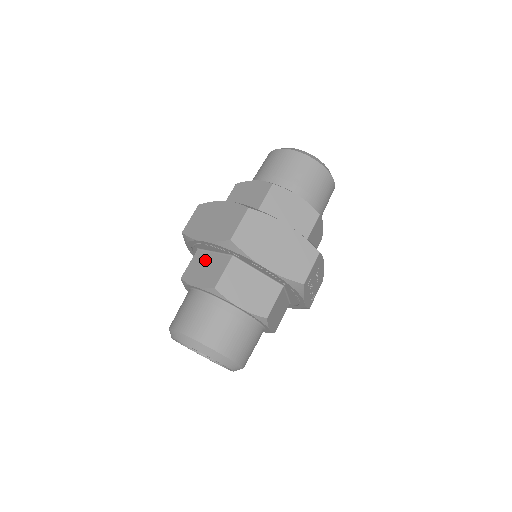
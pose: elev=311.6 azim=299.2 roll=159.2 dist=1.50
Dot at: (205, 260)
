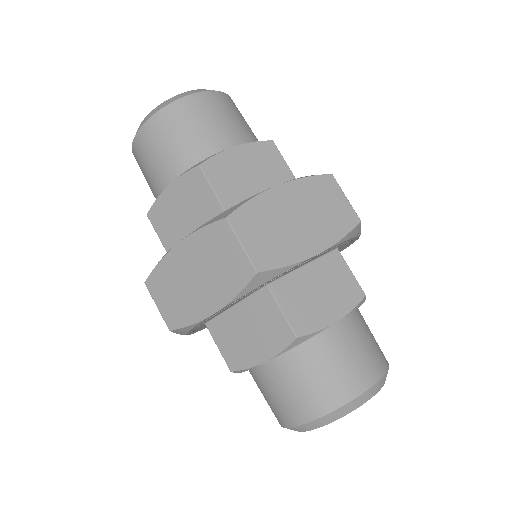
Dot at: (235, 325)
